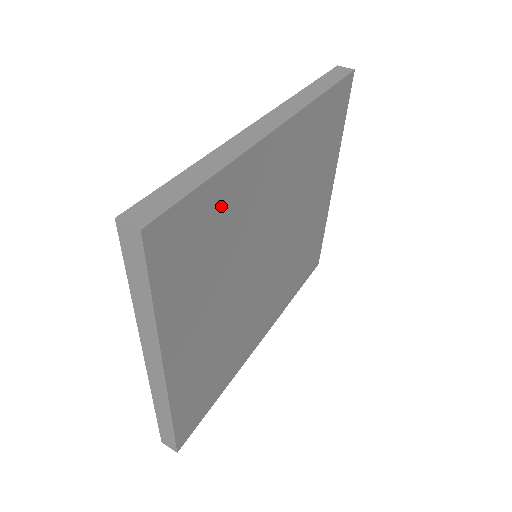
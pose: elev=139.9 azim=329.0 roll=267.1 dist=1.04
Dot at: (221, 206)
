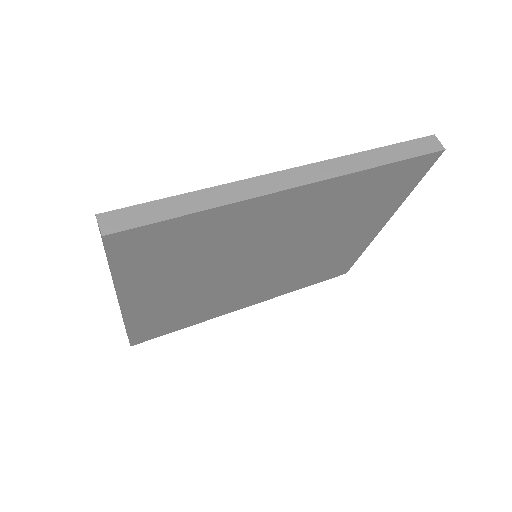
Dot at: (202, 230)
